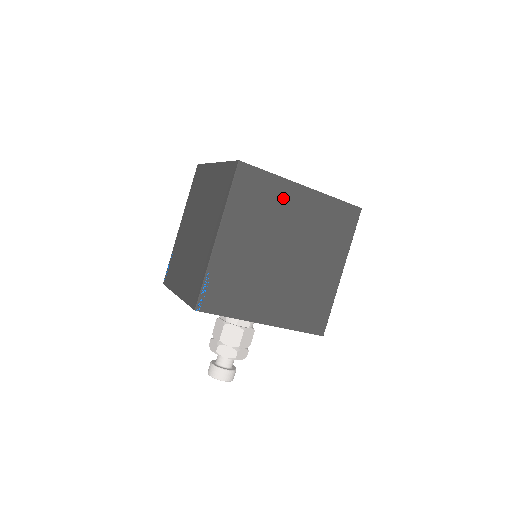
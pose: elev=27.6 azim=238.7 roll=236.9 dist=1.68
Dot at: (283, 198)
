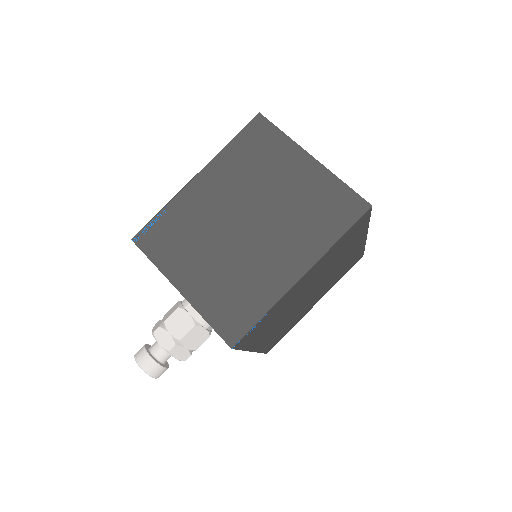
Dot at: (353, 244)
